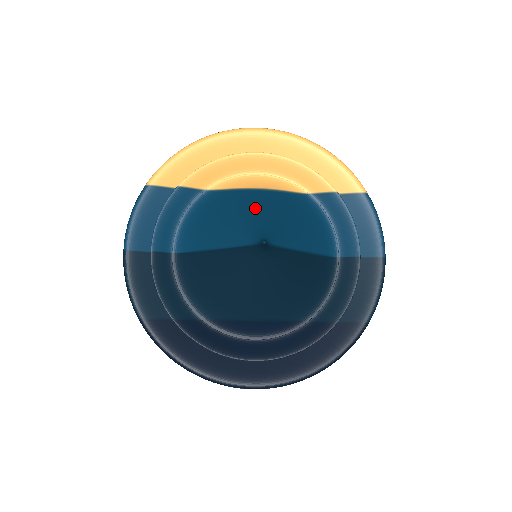
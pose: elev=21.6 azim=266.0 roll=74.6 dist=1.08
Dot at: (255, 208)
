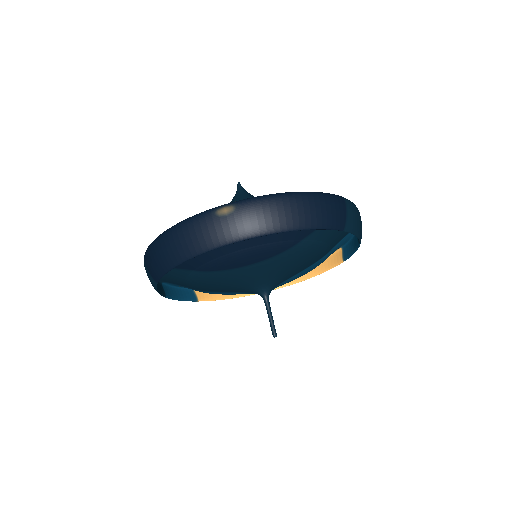
Dot at: occluded
